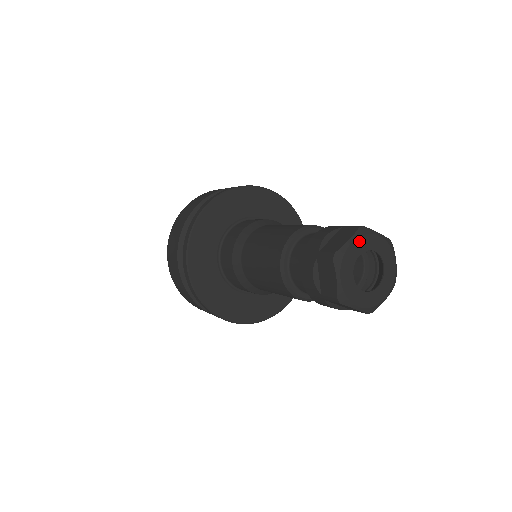
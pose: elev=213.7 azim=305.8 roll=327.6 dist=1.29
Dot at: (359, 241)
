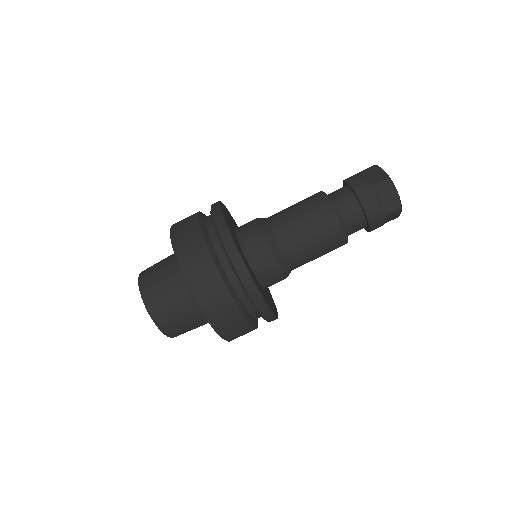
Dot at: occluded
